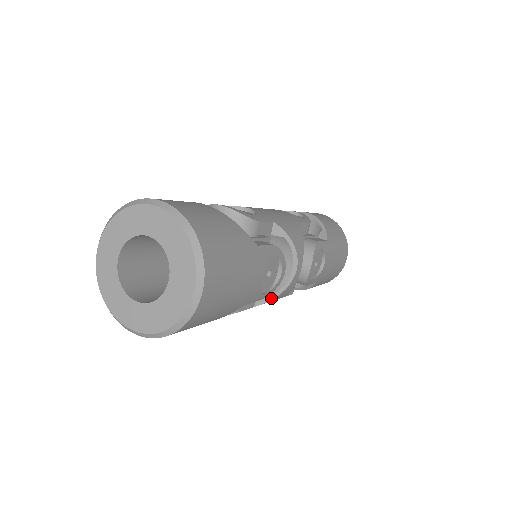
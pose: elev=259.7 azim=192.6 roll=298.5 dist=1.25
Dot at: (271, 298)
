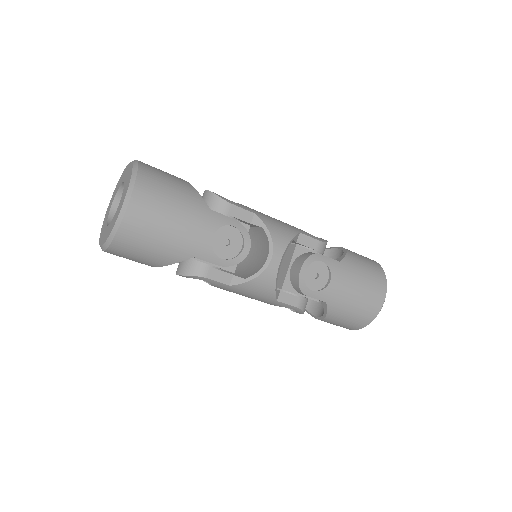
Dot at: (246, 280)
